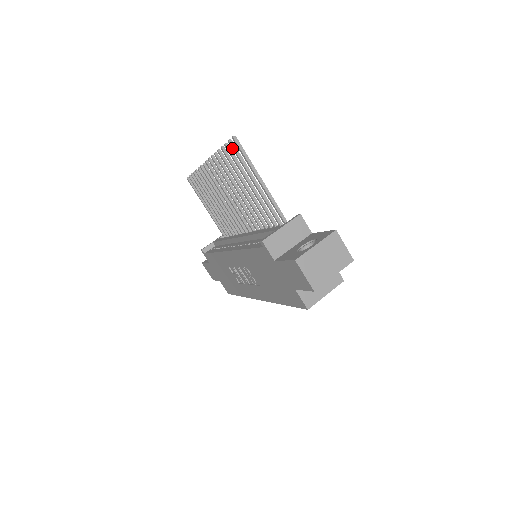
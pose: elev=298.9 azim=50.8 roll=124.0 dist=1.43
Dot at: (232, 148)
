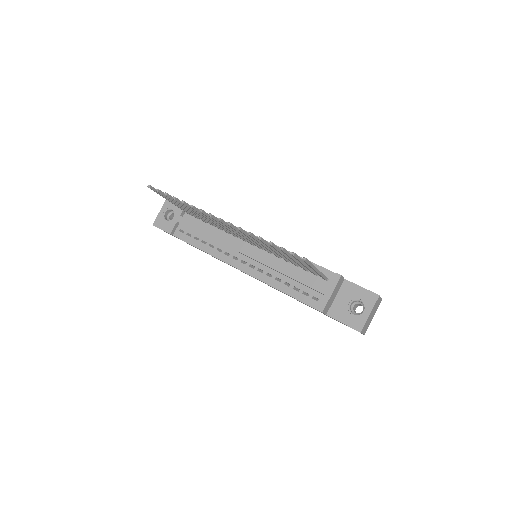
Dot at: occluded
